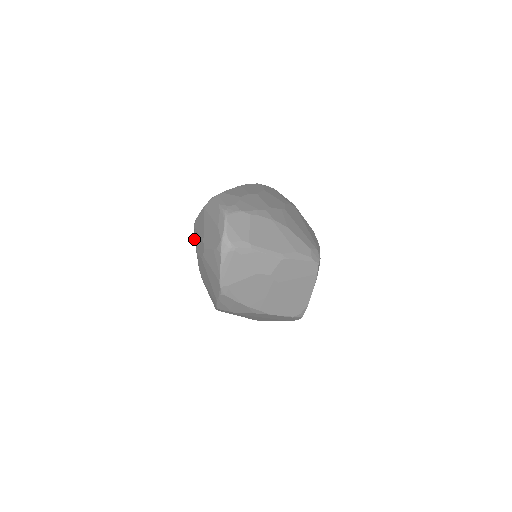
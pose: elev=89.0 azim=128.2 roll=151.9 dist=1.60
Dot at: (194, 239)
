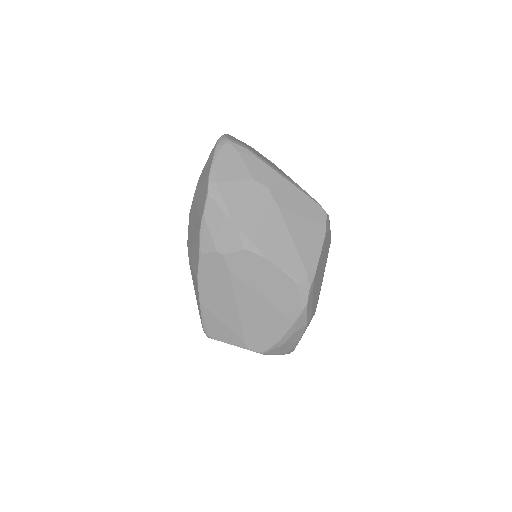
Dot at: occluded
